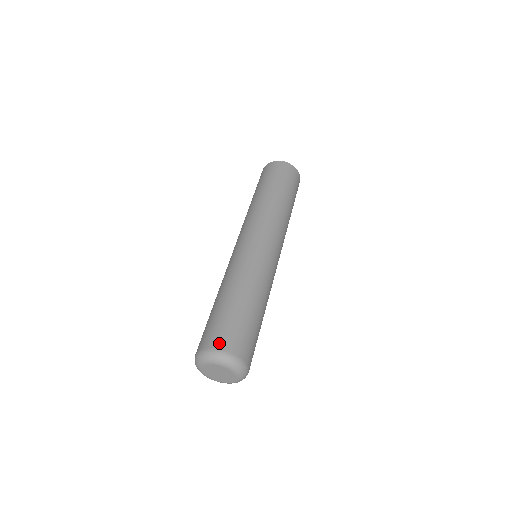
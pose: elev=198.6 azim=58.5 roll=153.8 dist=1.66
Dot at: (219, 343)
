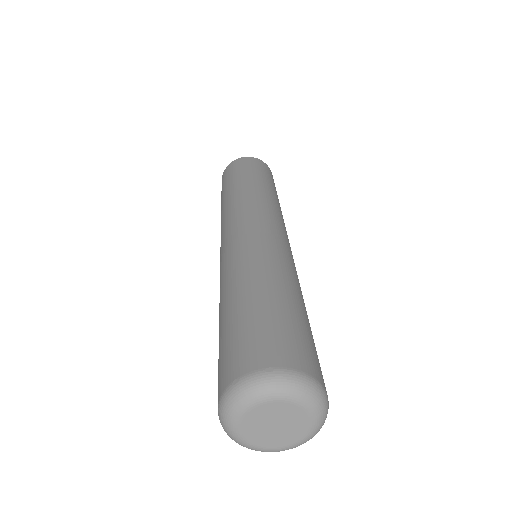
Dot at: (243, 365)
